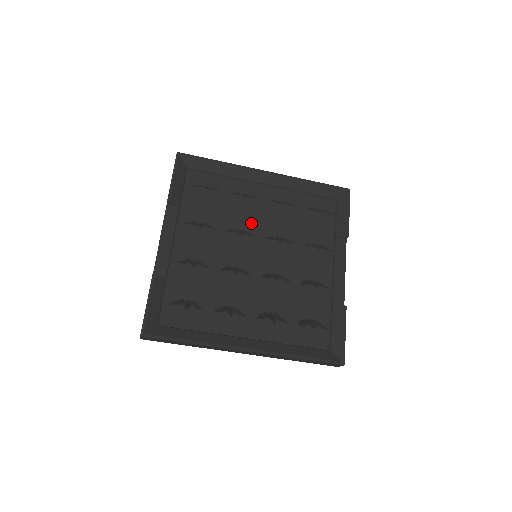
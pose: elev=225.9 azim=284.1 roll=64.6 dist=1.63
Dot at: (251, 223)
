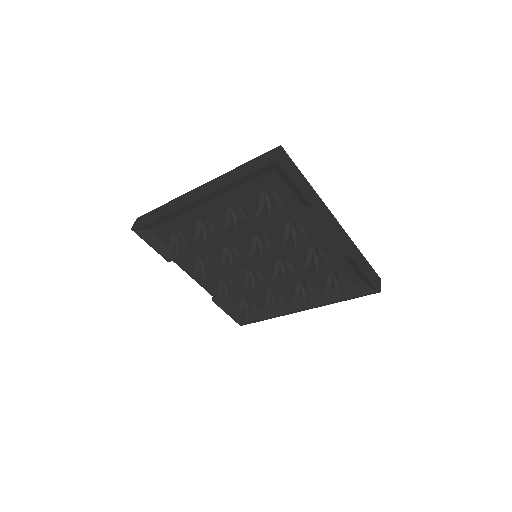
Dot at: (229, 236)
